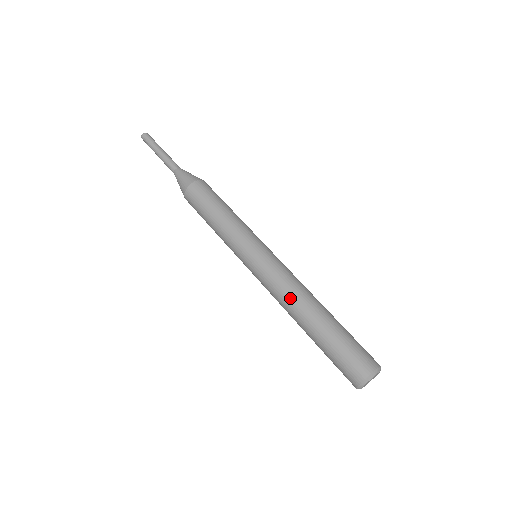
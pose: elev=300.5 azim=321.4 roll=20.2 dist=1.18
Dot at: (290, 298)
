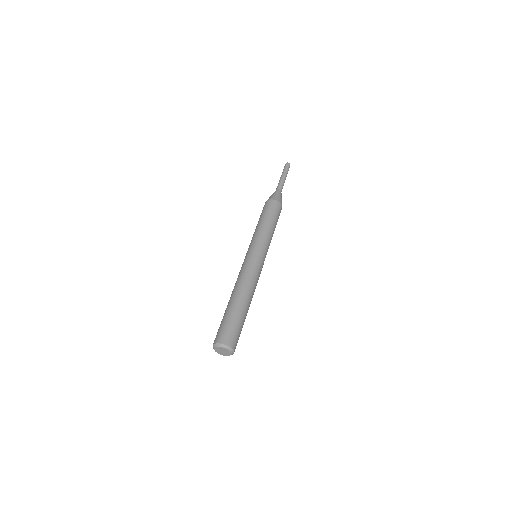
Dot at: (247, 283)
